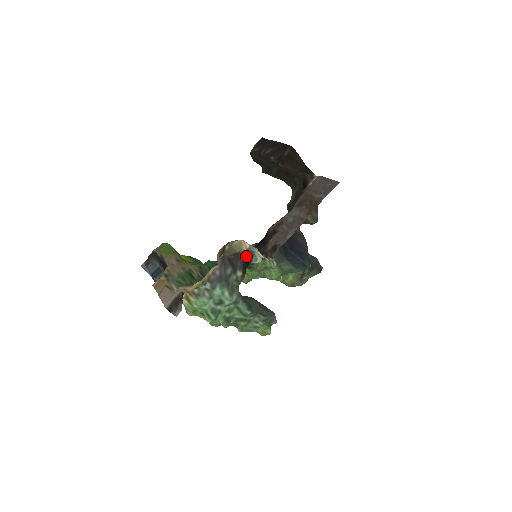
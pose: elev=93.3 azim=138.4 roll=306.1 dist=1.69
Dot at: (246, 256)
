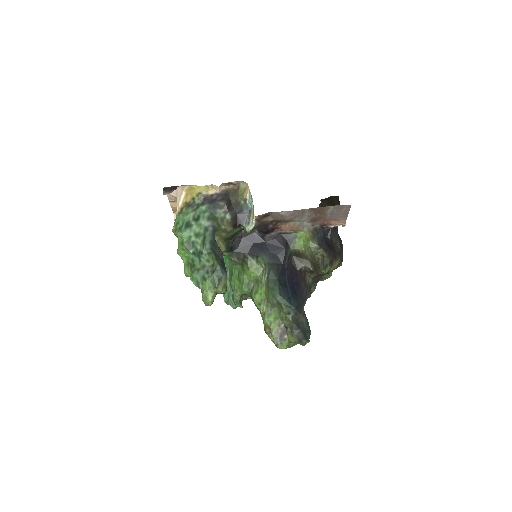
Dot at: (243, 211)
